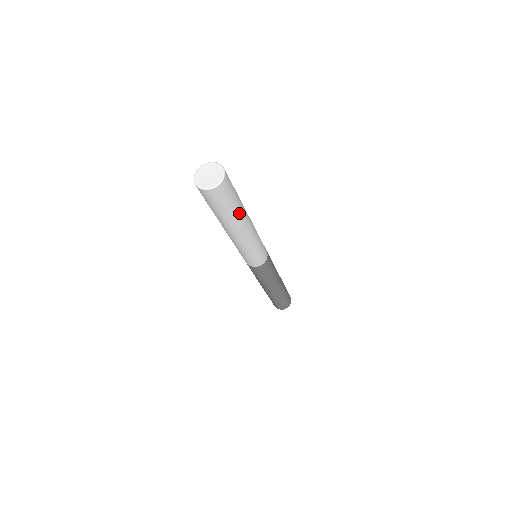
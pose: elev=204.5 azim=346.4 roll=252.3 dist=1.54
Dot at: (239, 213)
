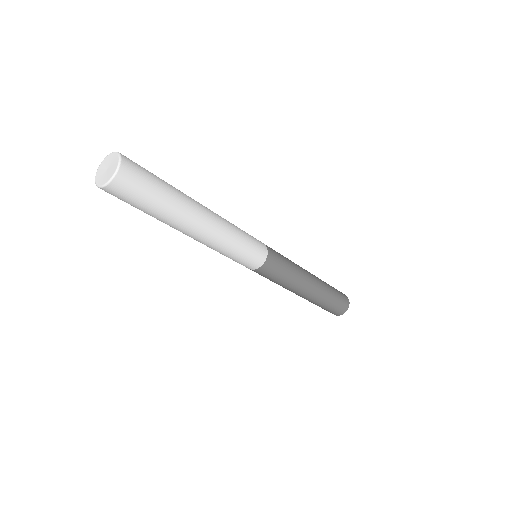
Dot at: (178, 201)
